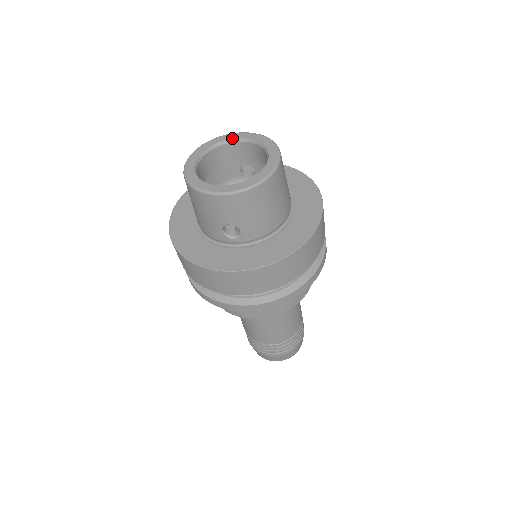
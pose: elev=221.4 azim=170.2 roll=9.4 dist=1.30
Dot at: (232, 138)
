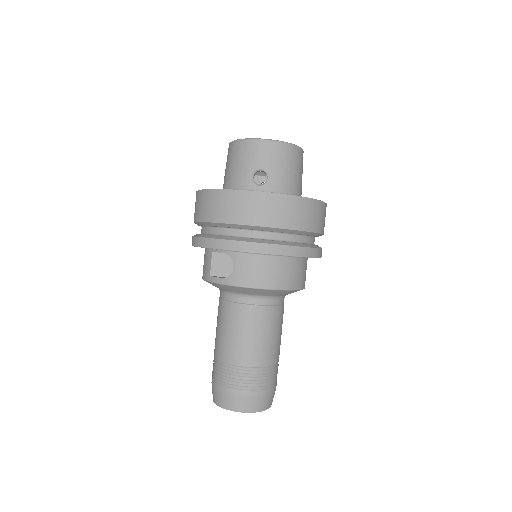
Dot at: occluded
